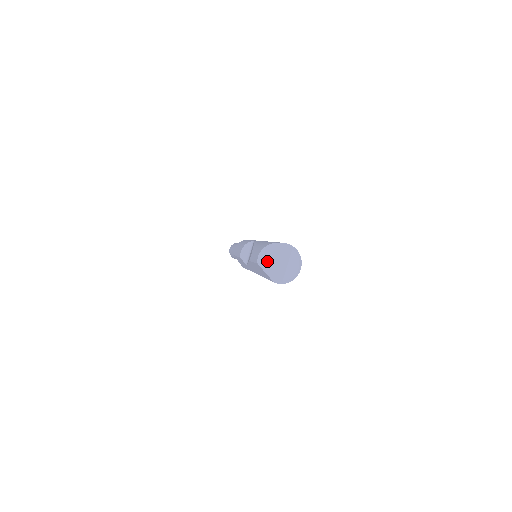
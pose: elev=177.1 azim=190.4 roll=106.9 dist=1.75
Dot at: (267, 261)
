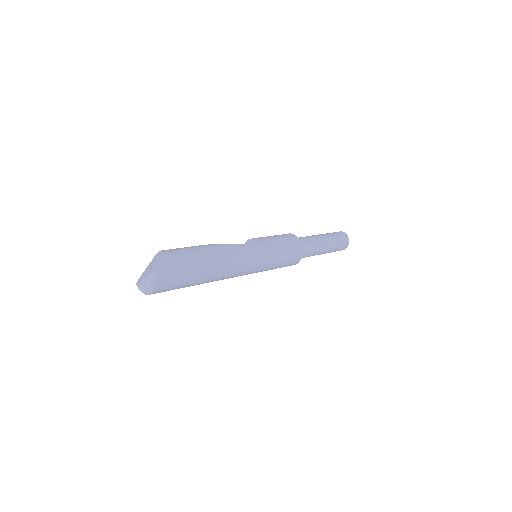
Dot at: (153, 261)
